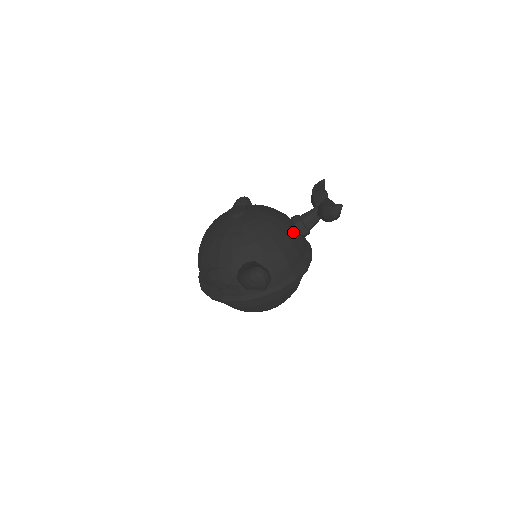
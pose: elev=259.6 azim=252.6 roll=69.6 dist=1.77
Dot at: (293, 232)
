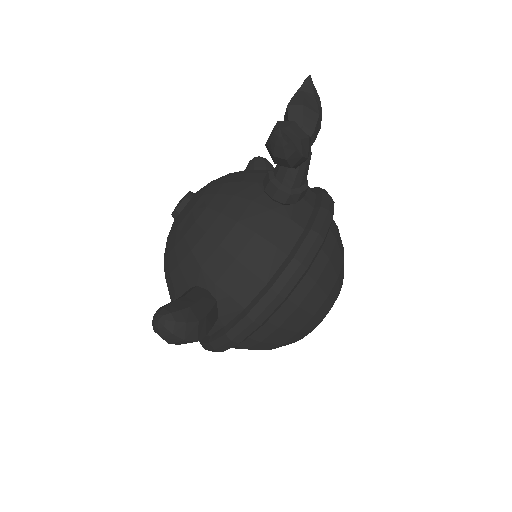
Dot at: (258, 208)
